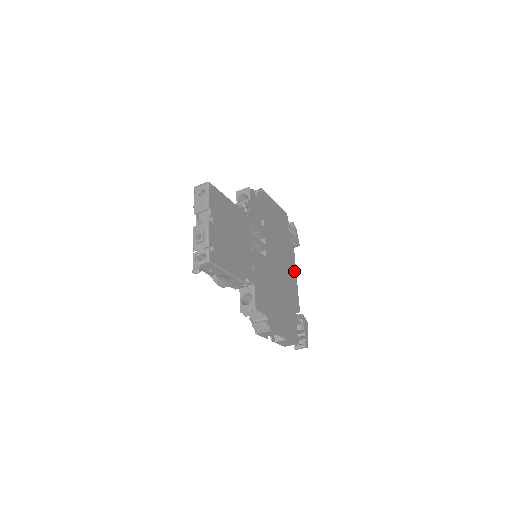
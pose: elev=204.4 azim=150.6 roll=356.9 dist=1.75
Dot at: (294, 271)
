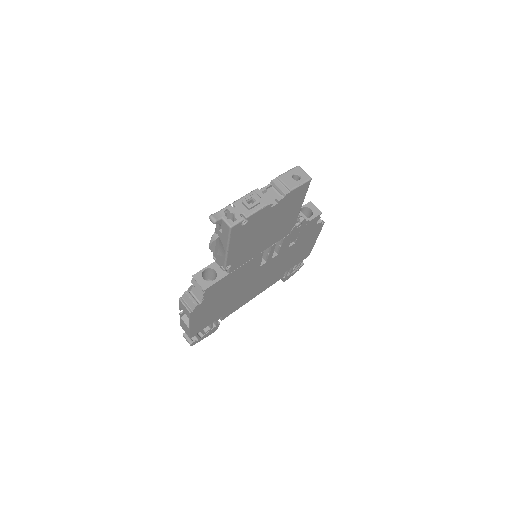
Dot at: (258, 293)
